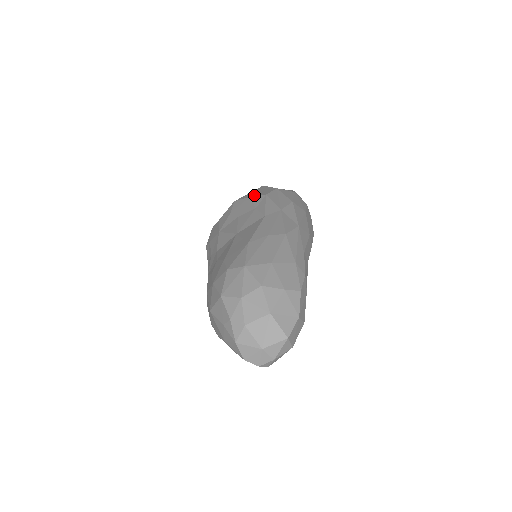
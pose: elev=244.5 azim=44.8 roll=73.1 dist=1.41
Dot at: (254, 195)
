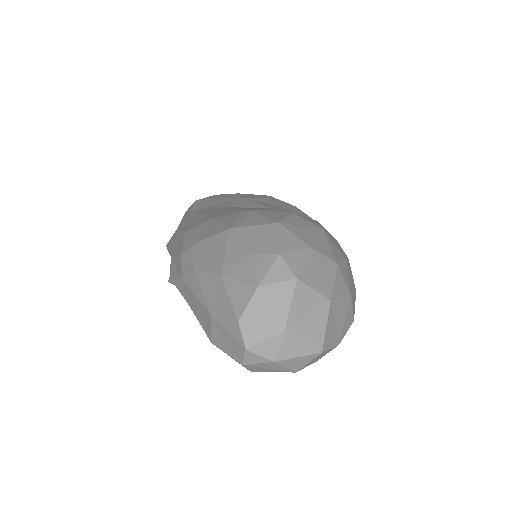
Dot at: (299, 209)
